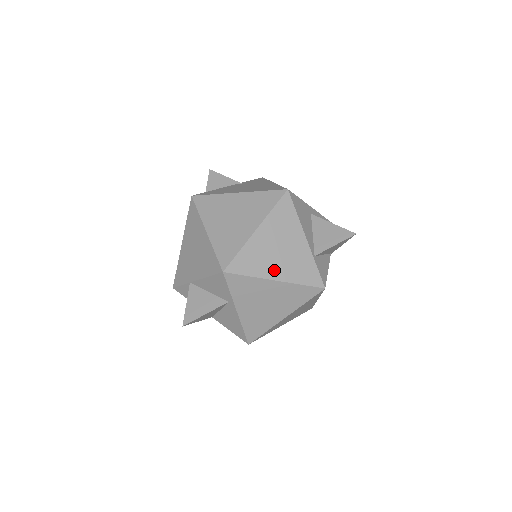
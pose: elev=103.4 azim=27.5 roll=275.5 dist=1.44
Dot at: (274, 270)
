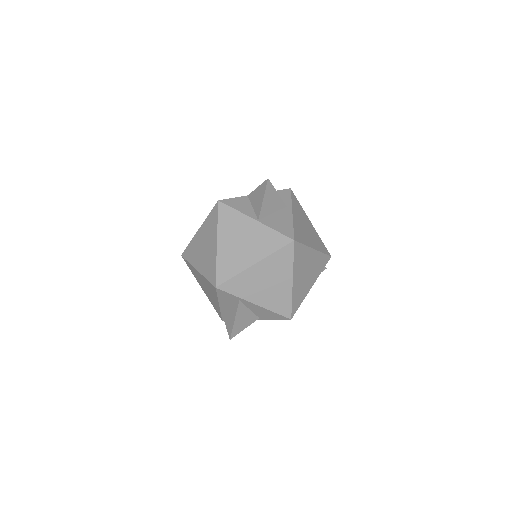
Dot at: occluded
